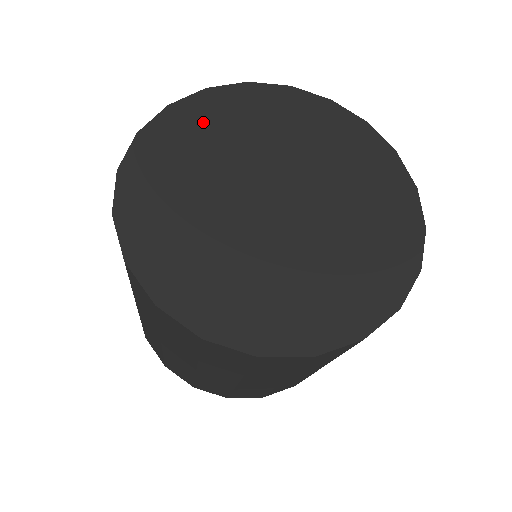
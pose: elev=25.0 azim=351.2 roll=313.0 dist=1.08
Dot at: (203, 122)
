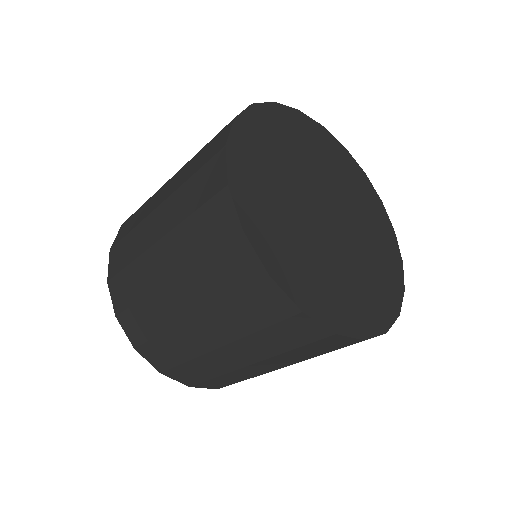
Dot at: (263, 138)
